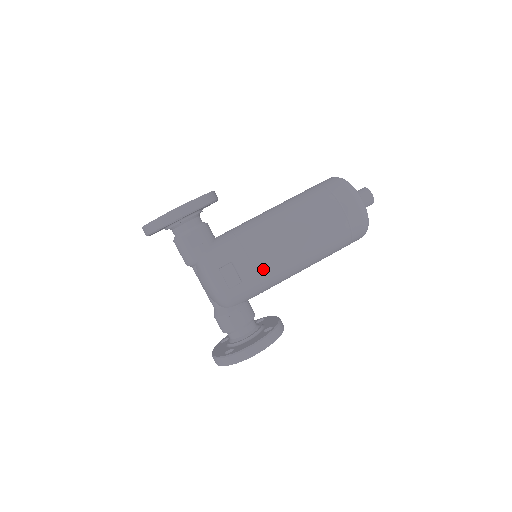
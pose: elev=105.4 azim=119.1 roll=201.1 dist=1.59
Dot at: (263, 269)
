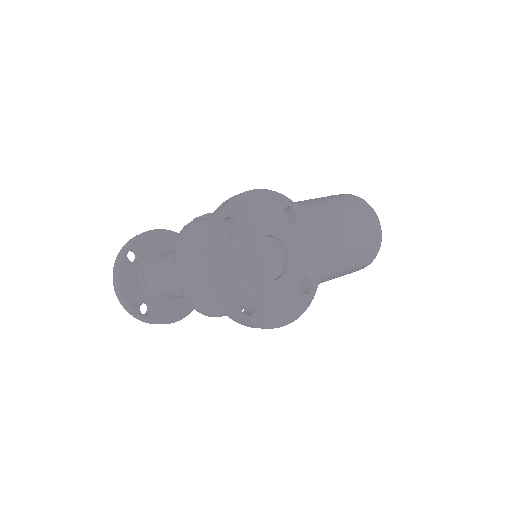
Dot at: occluded
